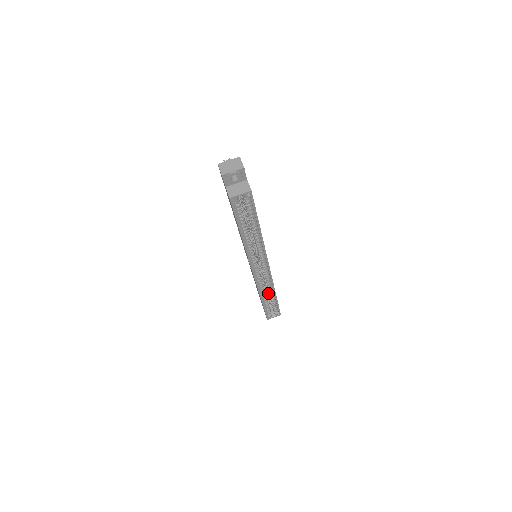
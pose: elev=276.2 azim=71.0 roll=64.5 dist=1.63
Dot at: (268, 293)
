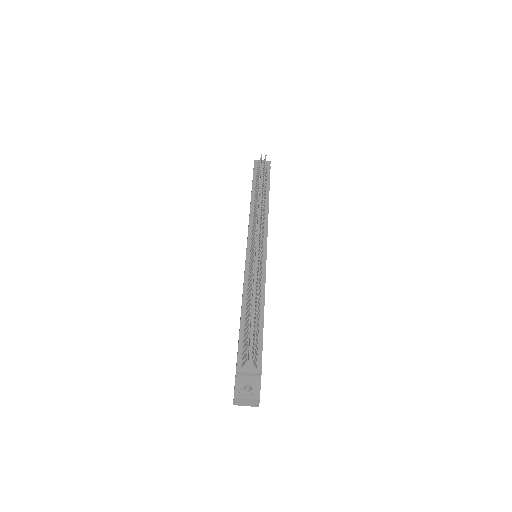
Dot at: occluded
